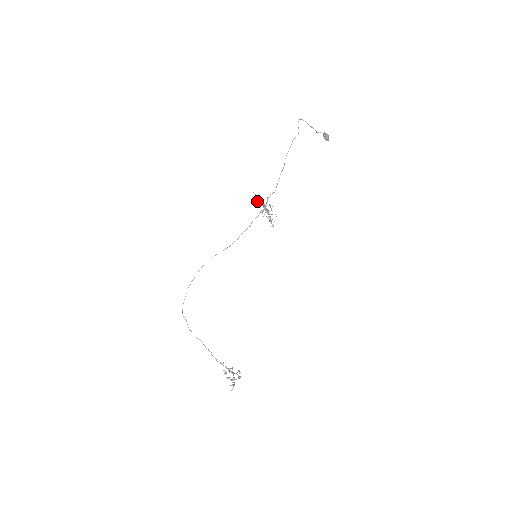
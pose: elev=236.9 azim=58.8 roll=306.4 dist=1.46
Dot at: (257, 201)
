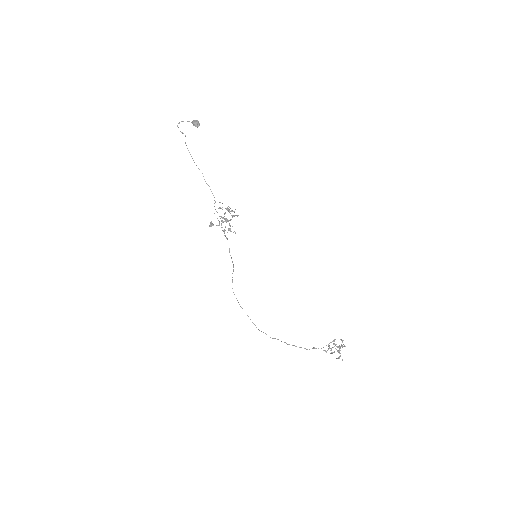
Dot at: (210, 223)
